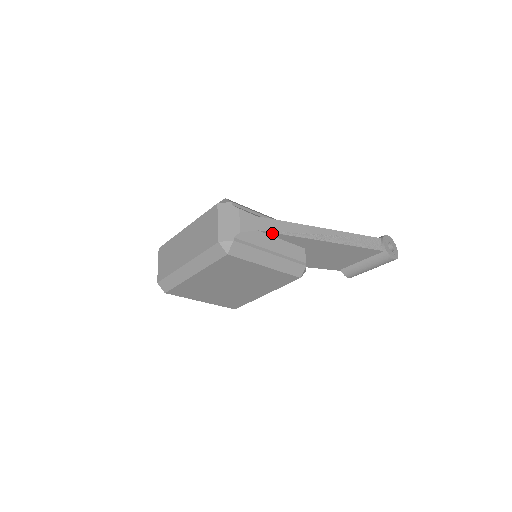
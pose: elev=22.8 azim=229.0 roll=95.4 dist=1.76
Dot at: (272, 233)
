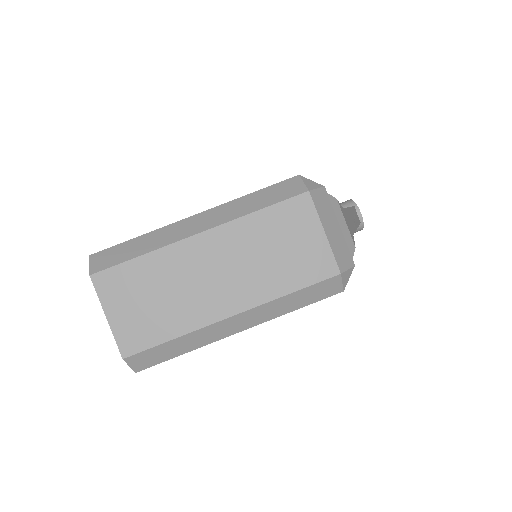
Dot at: occluded
